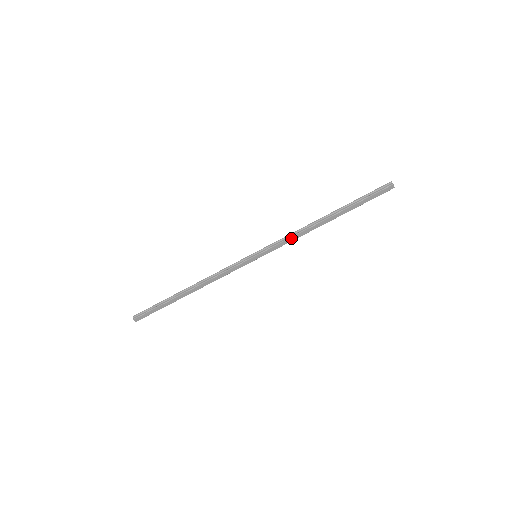
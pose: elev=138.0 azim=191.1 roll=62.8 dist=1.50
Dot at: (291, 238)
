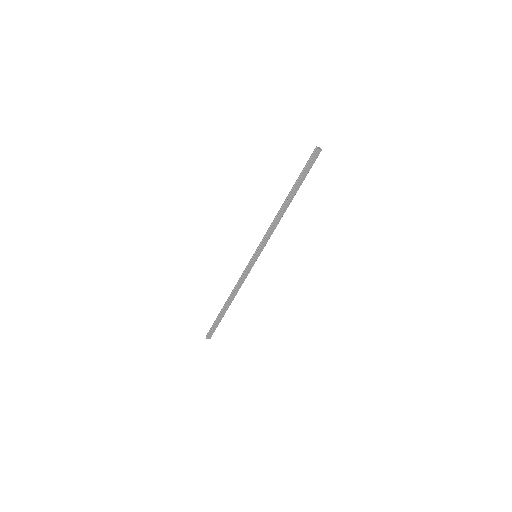
Dot at: (271, 231)
